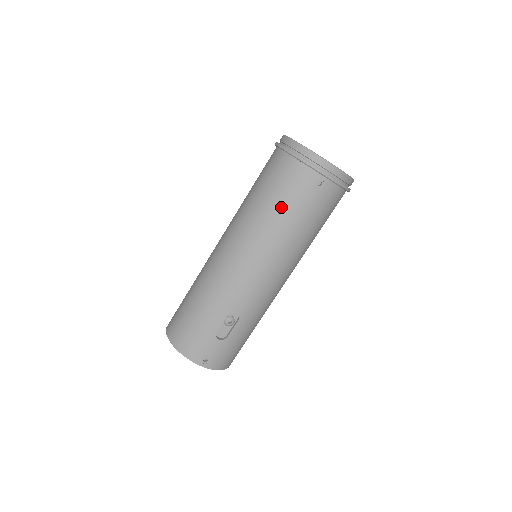
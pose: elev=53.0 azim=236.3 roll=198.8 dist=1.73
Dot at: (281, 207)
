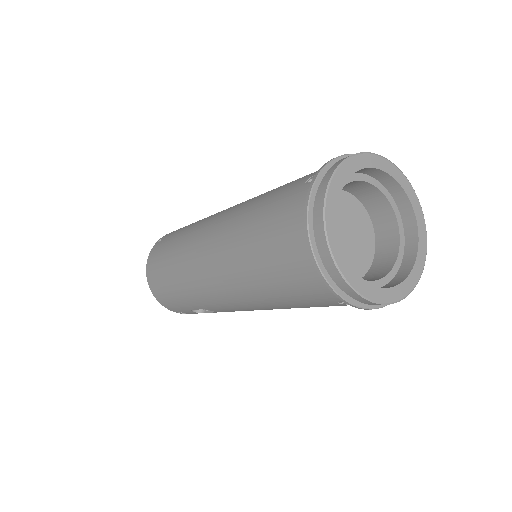
Dot at: (280, 292)
